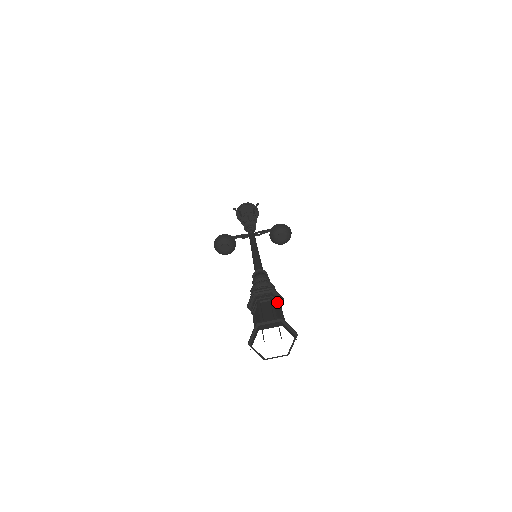
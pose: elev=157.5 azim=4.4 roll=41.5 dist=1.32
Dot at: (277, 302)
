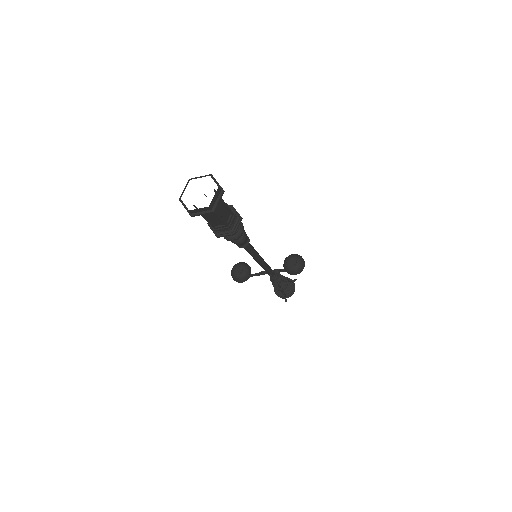
Dot at: (231, 209)
